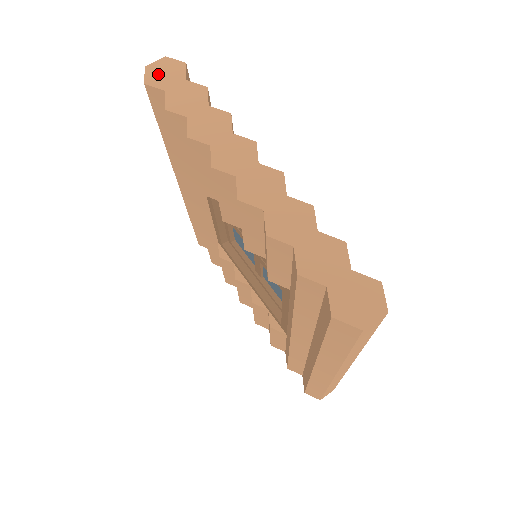
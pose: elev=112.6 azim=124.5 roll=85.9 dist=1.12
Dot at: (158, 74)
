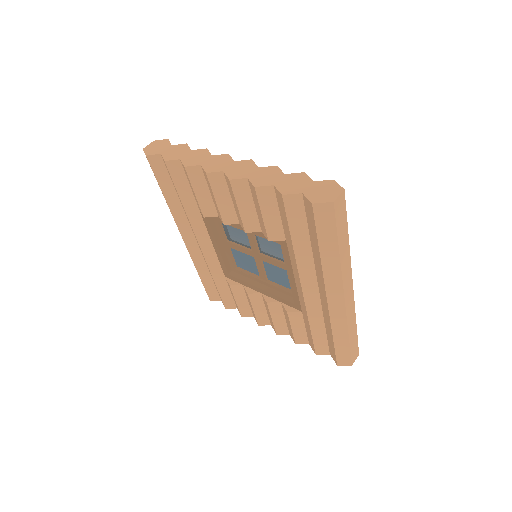
Dot at: (153, 149)
